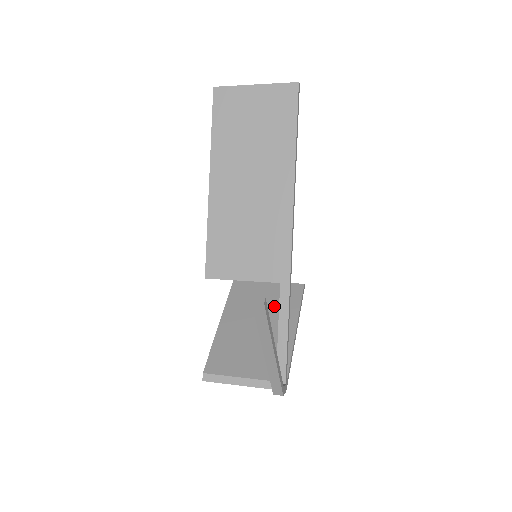
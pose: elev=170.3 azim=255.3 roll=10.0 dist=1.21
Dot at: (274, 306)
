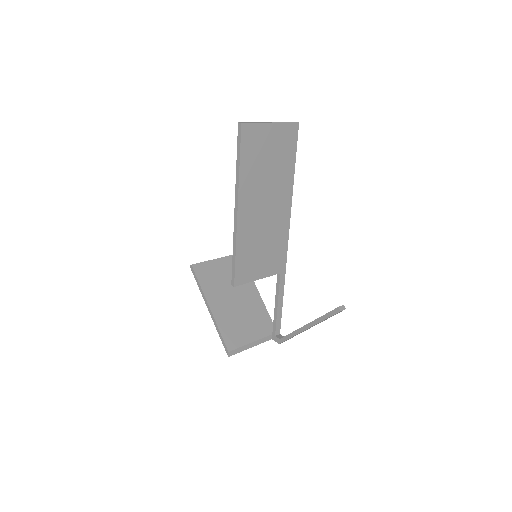
Dot at: occluded
